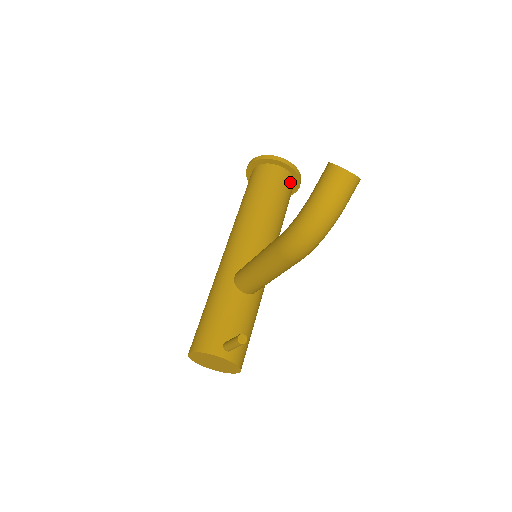
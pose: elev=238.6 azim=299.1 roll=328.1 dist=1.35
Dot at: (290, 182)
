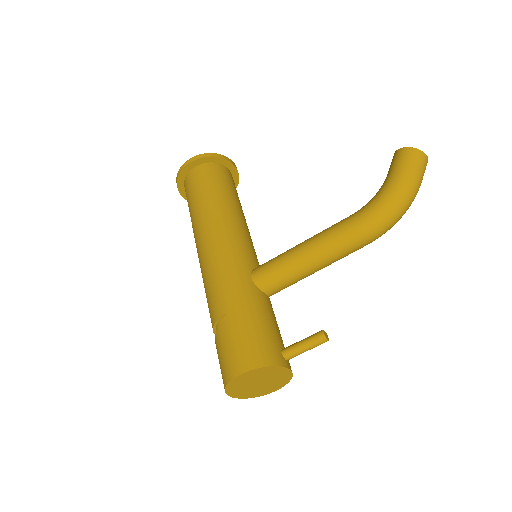
Dot at: occluded
